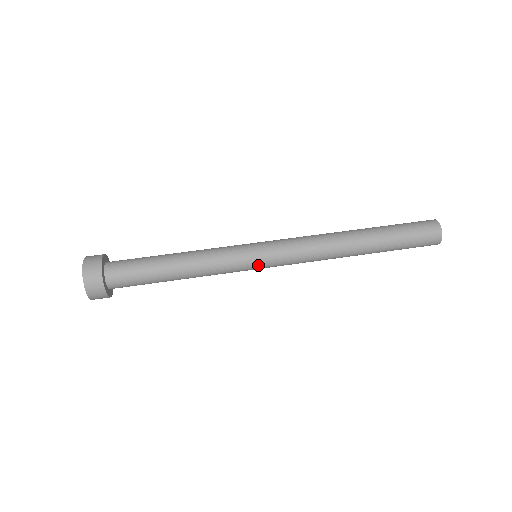
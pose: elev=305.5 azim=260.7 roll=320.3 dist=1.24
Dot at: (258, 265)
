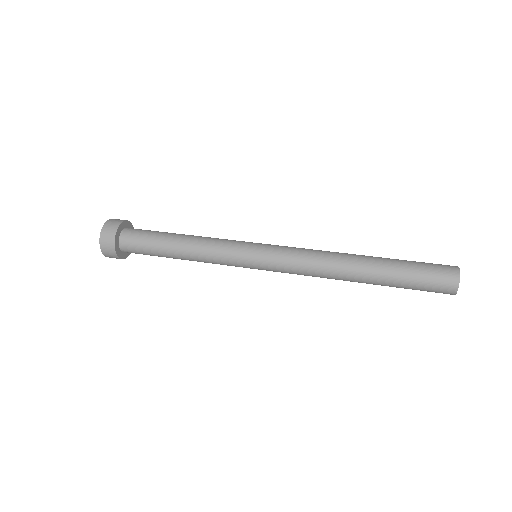
Dot at: (254, 249)
